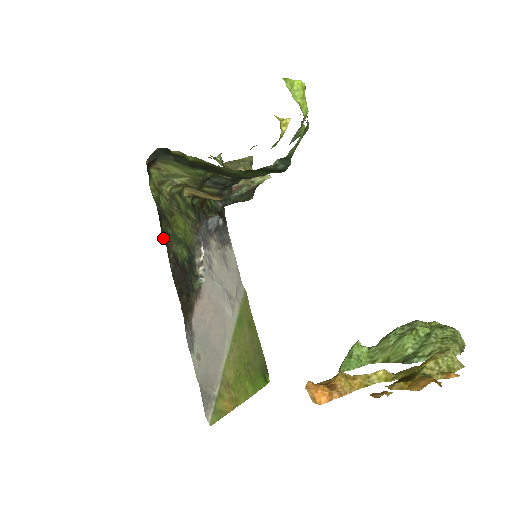
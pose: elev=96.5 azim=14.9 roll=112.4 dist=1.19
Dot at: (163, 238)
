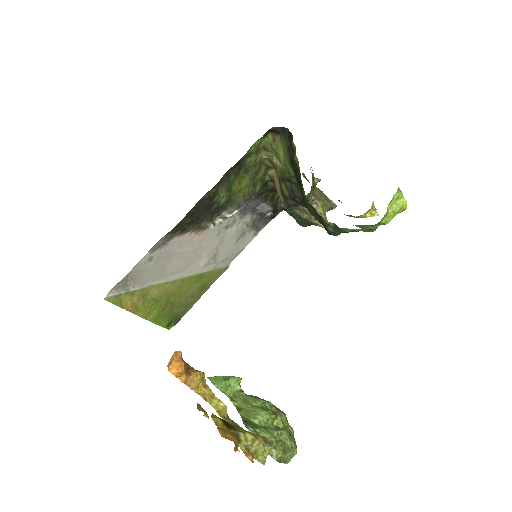
Dot at: (223, 176)
